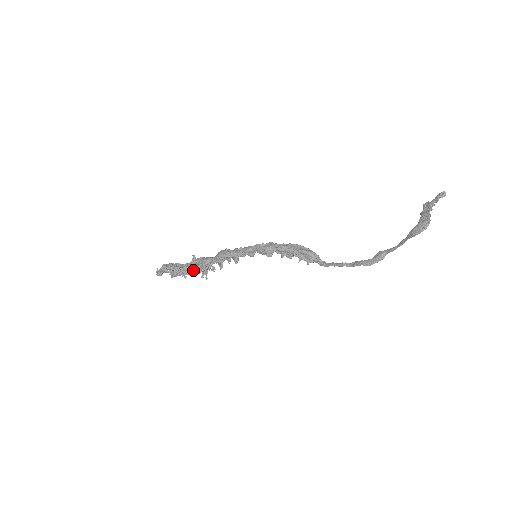
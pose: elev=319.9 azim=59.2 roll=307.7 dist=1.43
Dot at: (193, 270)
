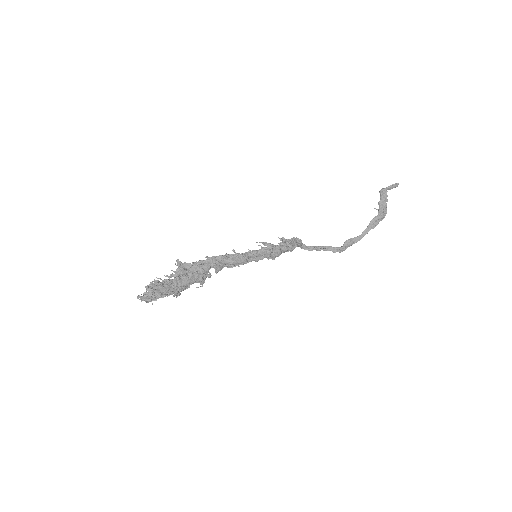
Dot at: occluded
